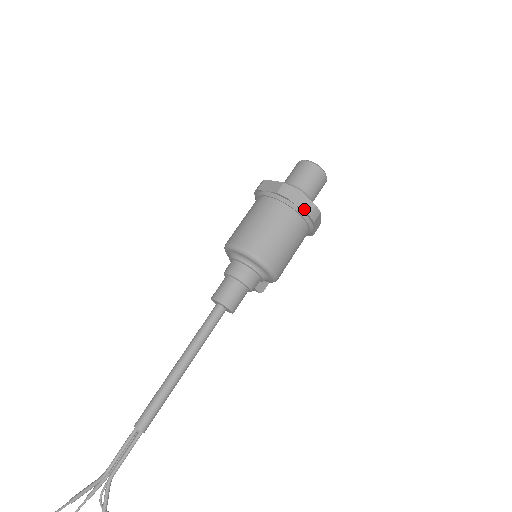
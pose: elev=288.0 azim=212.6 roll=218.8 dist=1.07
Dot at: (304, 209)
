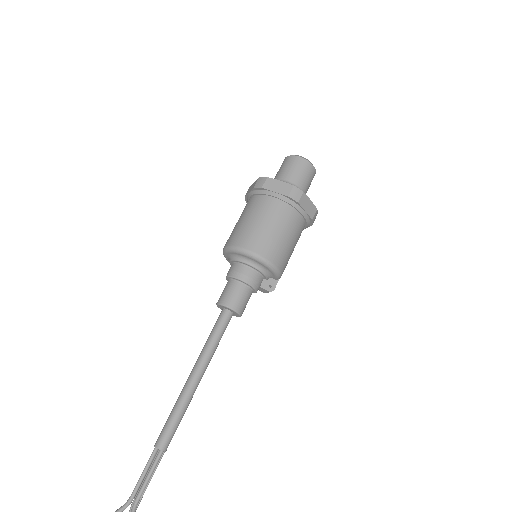
Dot at: (282, 192)
